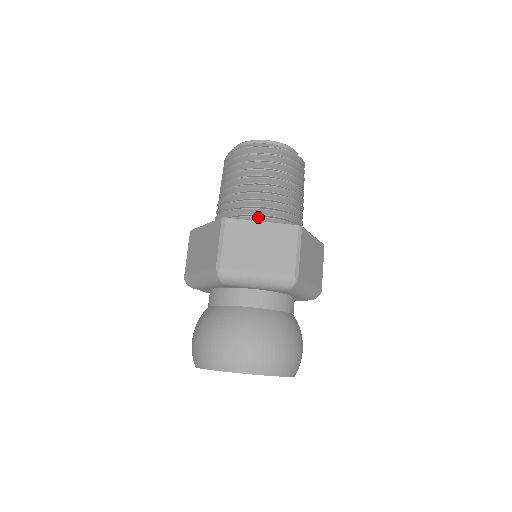
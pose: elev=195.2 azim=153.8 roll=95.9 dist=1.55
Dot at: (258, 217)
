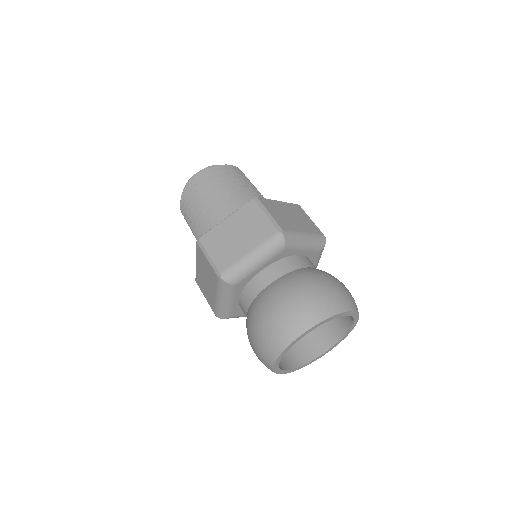
Dot at: occluded
